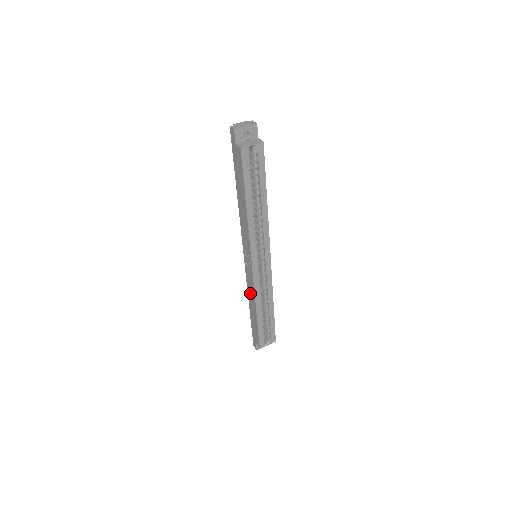
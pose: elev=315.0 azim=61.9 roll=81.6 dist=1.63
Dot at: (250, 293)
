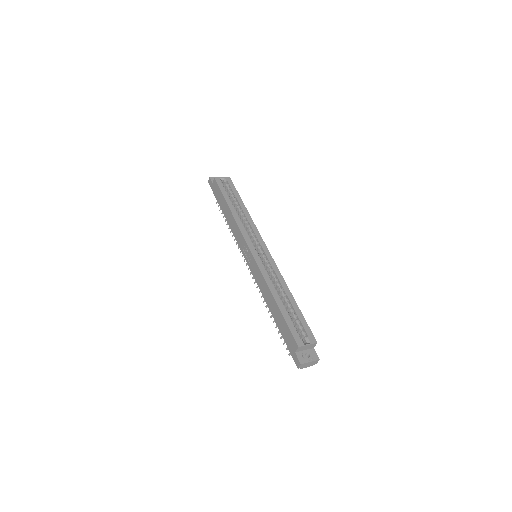
Dot at: (263, 289)
